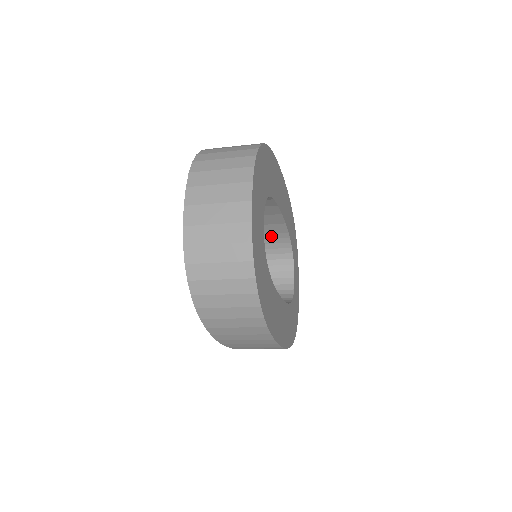
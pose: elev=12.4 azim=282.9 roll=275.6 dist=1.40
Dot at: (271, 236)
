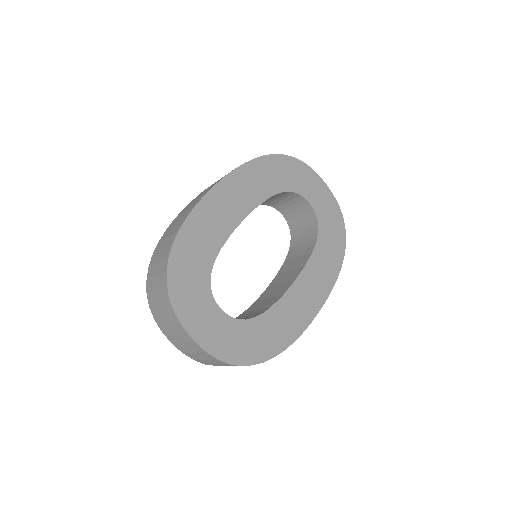
Dot at: occluded
